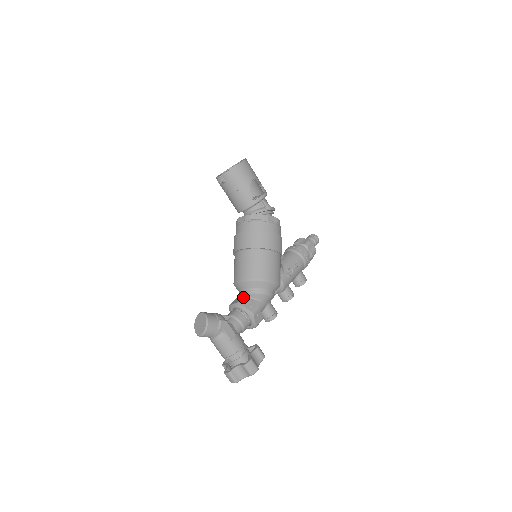
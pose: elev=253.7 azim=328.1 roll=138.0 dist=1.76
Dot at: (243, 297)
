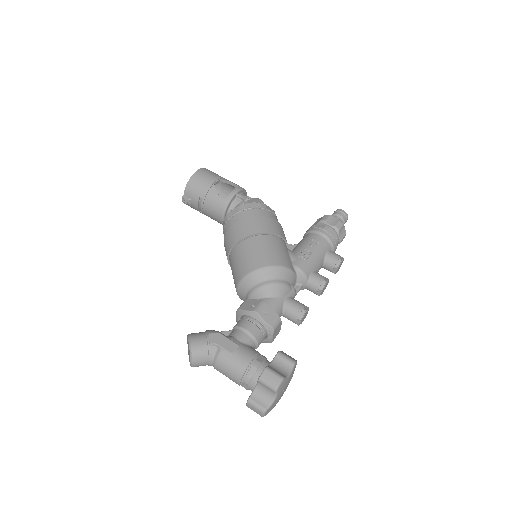
Dot at: occluded
